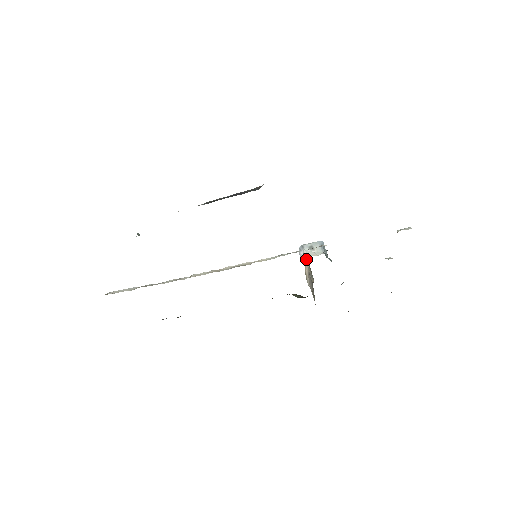
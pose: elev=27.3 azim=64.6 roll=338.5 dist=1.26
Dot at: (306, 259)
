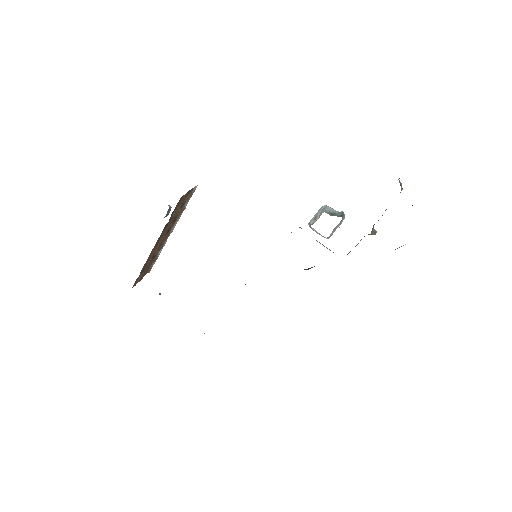
Dot at: occluded
